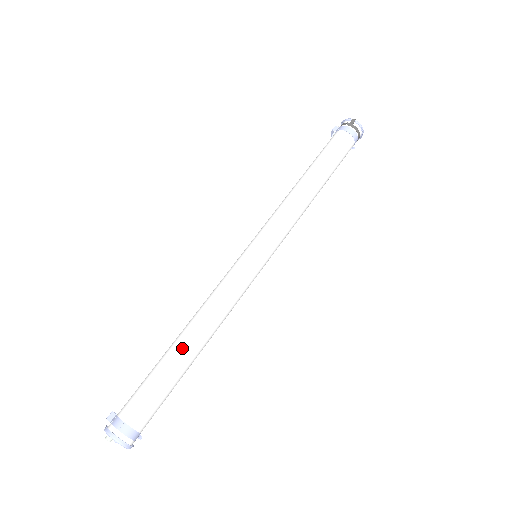
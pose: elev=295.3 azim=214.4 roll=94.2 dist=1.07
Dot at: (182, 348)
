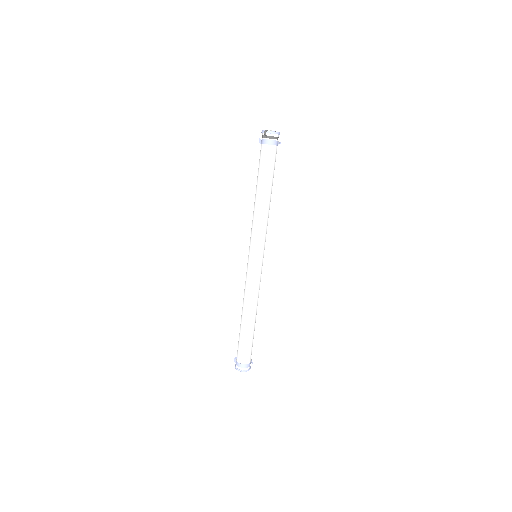
Dot at: (244, 323)
